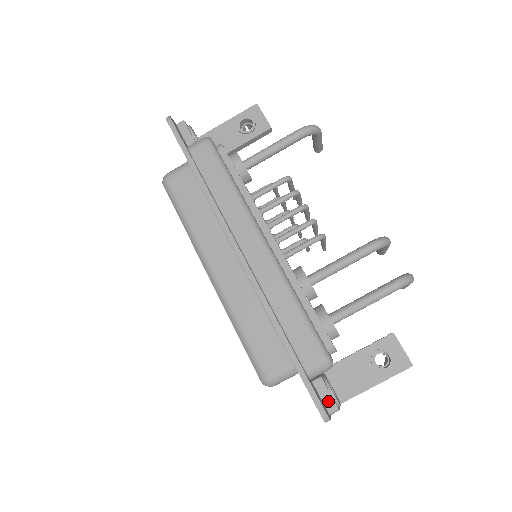
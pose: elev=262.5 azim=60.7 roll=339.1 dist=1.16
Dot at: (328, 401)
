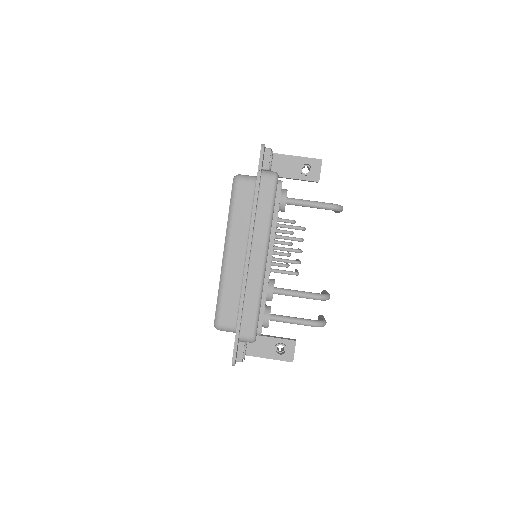
Dot at: (240, 355)
